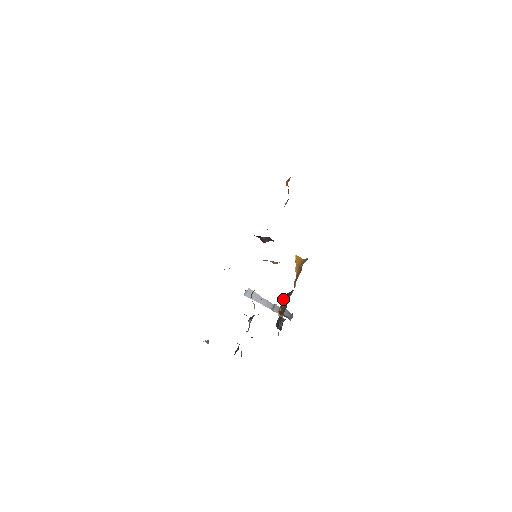
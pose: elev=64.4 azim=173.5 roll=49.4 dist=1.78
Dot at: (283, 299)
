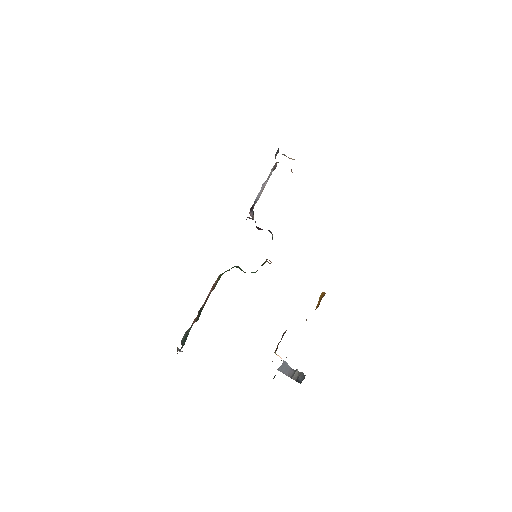
Dot at: (285, 331)
